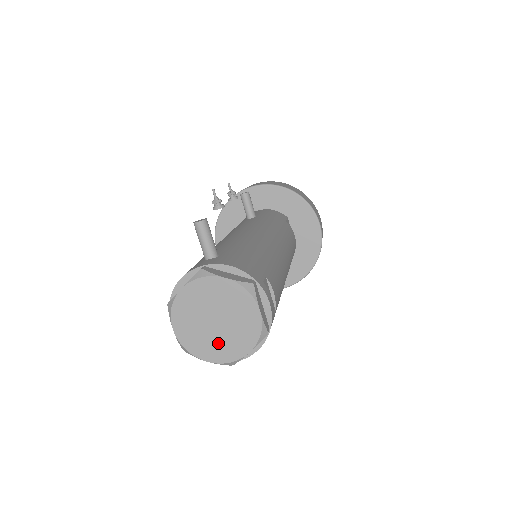
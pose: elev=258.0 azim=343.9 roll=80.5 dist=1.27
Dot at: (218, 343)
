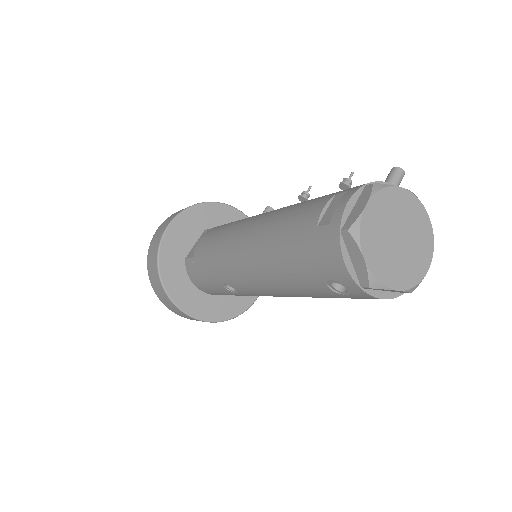
Dot at: (385, 256)
